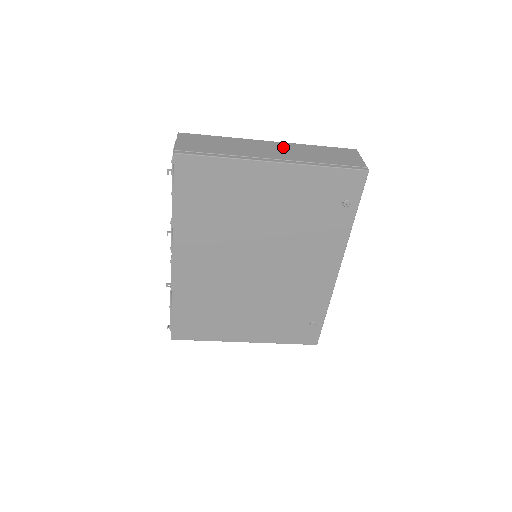
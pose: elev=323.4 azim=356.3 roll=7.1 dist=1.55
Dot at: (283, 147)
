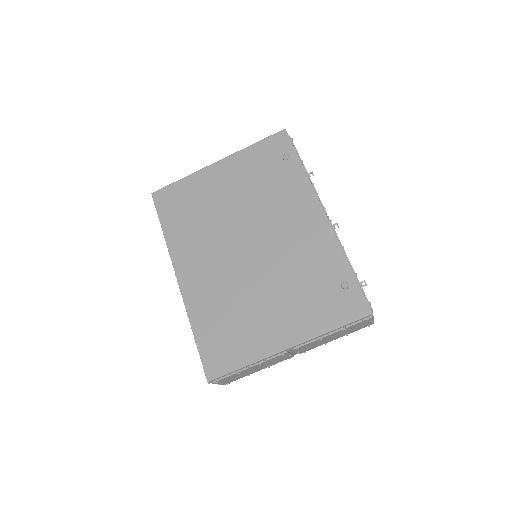
Dot at: occluded
